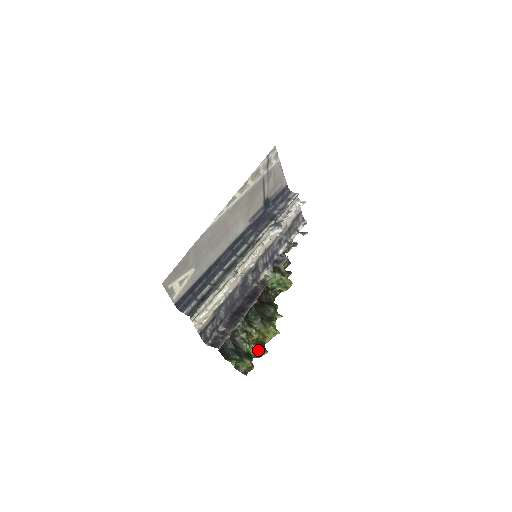
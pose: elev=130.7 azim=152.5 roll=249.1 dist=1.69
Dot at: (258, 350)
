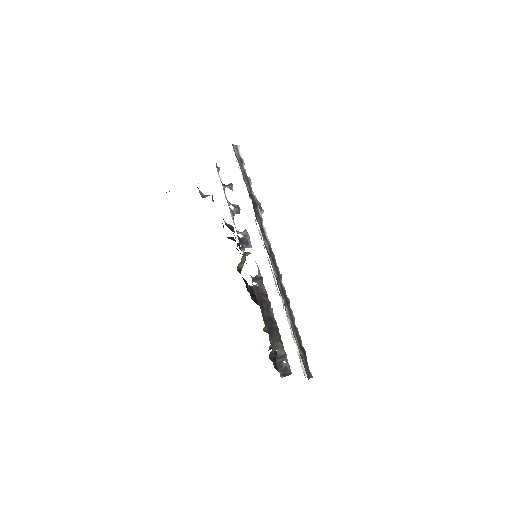
Dot at: occluded
